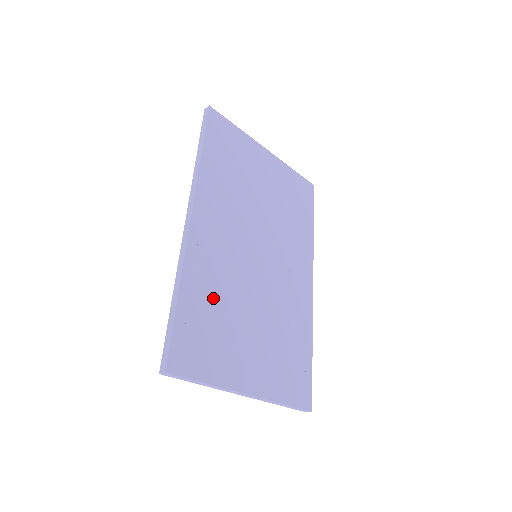
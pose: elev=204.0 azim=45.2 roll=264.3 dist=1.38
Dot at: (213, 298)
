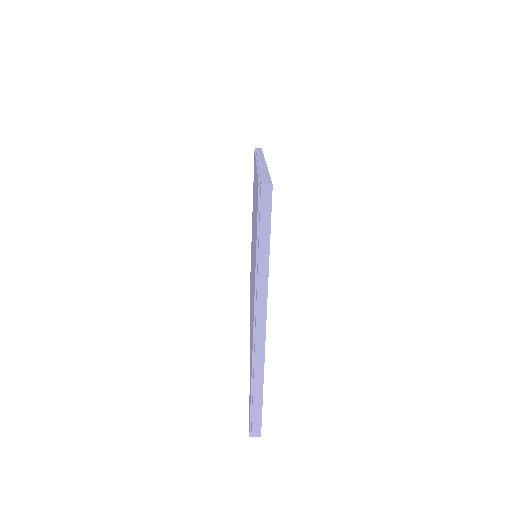
Dot at: occluded
